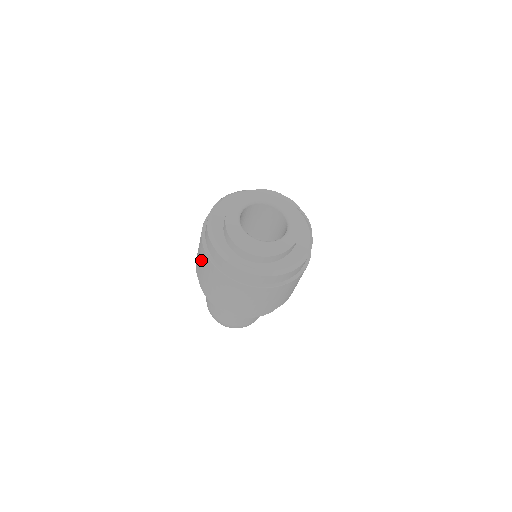
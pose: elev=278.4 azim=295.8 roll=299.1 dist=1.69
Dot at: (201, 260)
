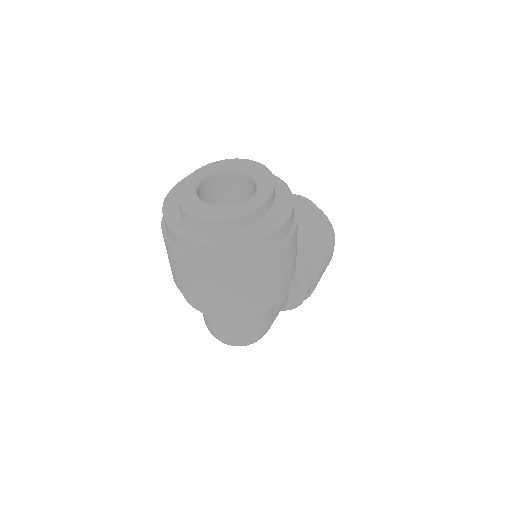
Dot at: occluded
